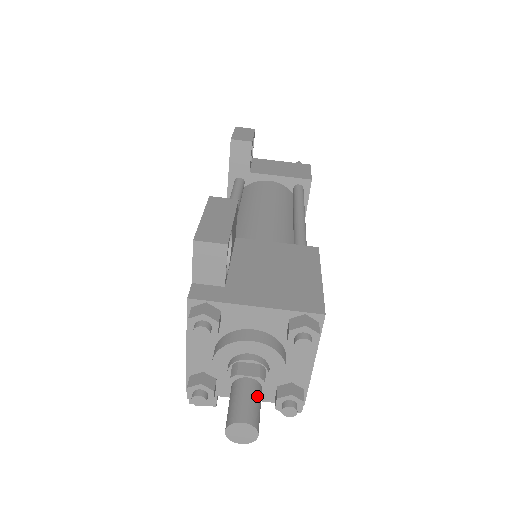
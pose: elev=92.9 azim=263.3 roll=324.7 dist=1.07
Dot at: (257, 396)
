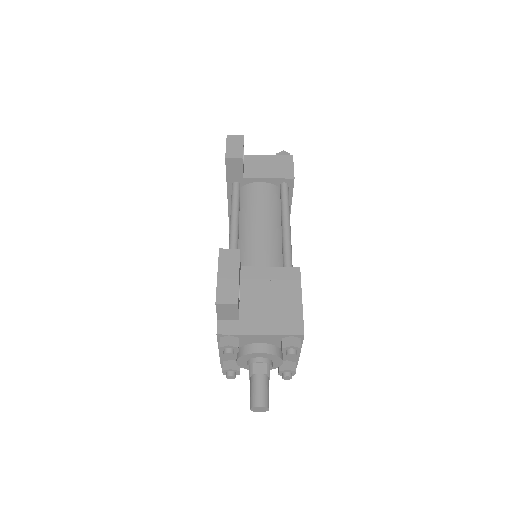
Dot at: (266, 386)
